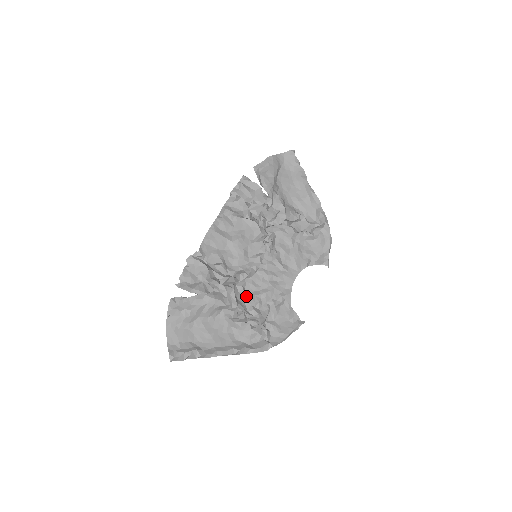
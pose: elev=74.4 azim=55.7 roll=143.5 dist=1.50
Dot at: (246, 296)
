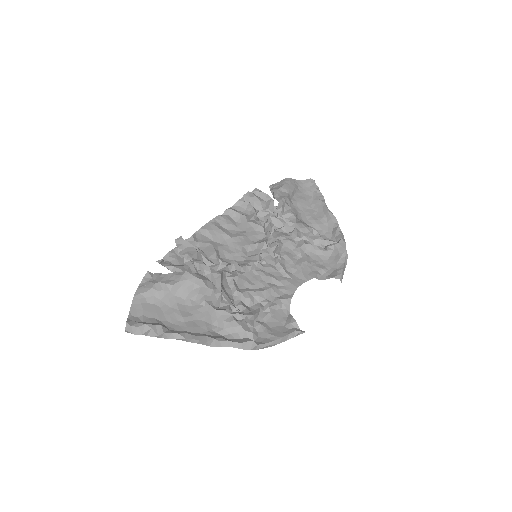
Dot at: (236, 289)
